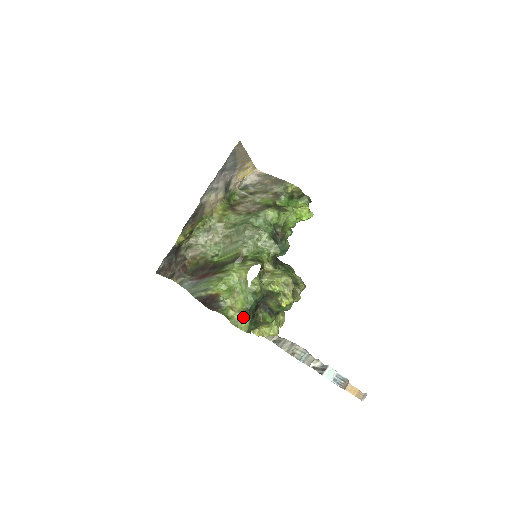
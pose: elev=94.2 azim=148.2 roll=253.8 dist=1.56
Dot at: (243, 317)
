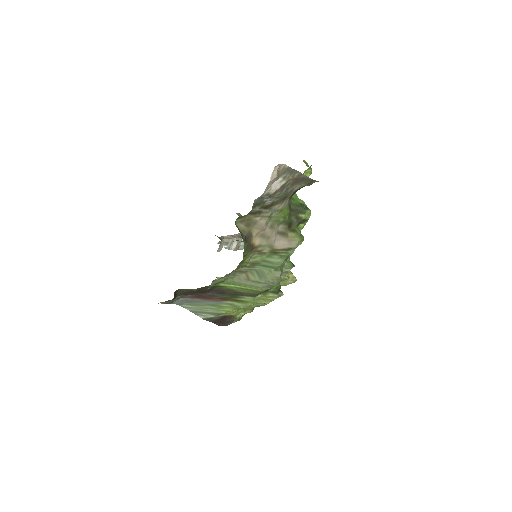
Dot at: occluded
